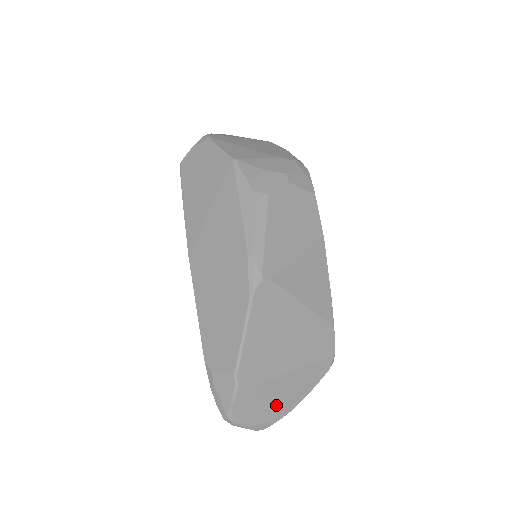
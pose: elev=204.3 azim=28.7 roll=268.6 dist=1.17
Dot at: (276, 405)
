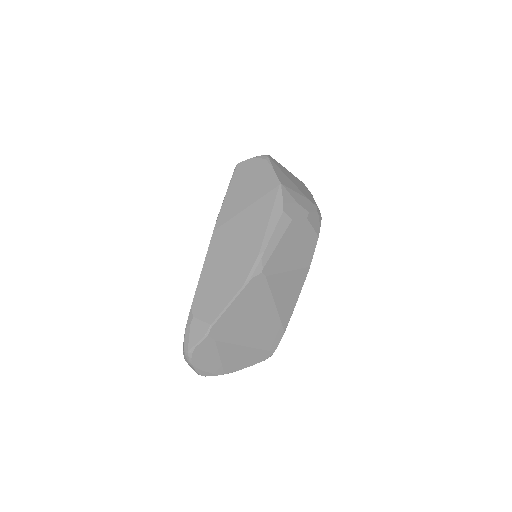
Dot at: (221, 363)
